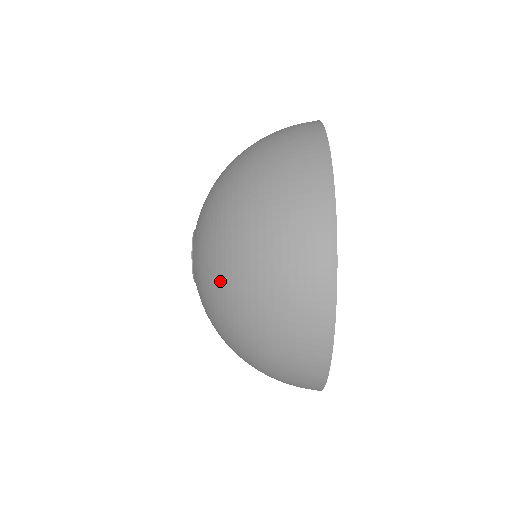
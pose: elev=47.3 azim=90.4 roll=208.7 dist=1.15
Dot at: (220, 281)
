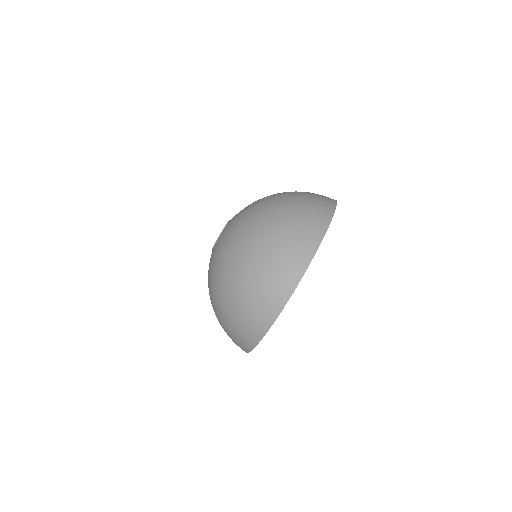
Dot at: (242, 239)
